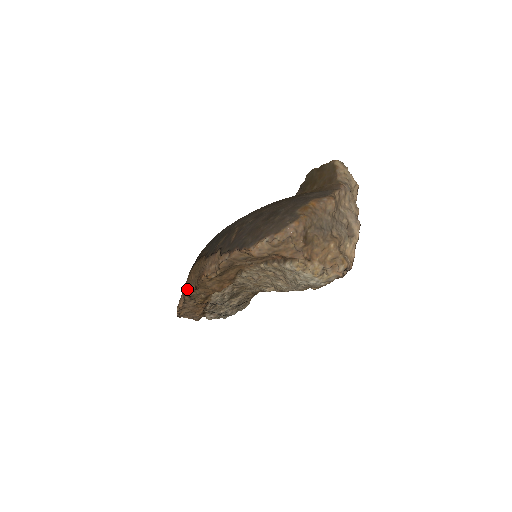
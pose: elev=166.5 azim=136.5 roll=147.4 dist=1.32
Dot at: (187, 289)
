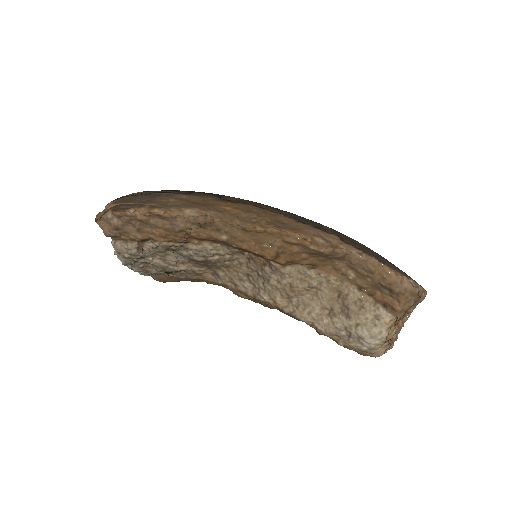
Dot at: (213, 212)
